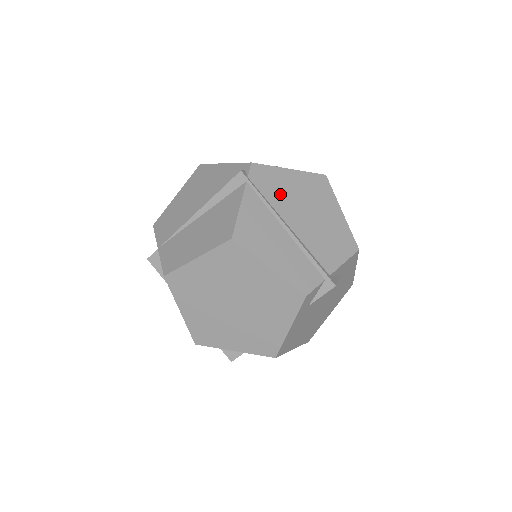
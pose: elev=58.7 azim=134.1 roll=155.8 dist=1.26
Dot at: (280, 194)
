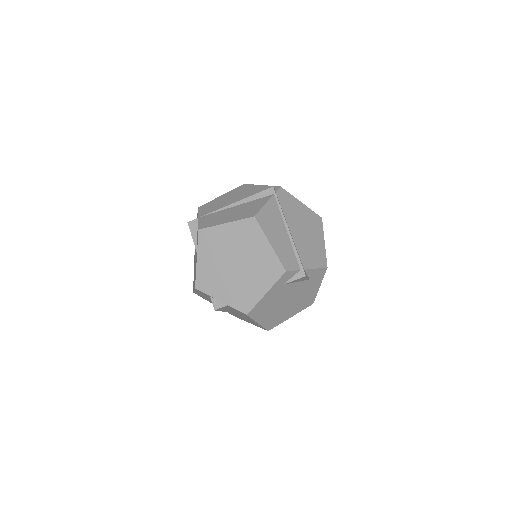
Dot at: (291, 211)
